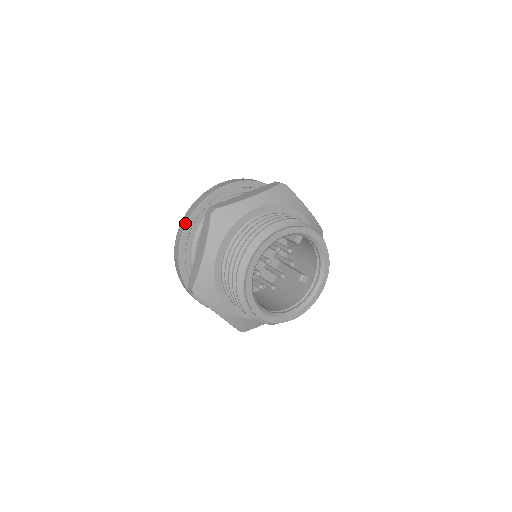
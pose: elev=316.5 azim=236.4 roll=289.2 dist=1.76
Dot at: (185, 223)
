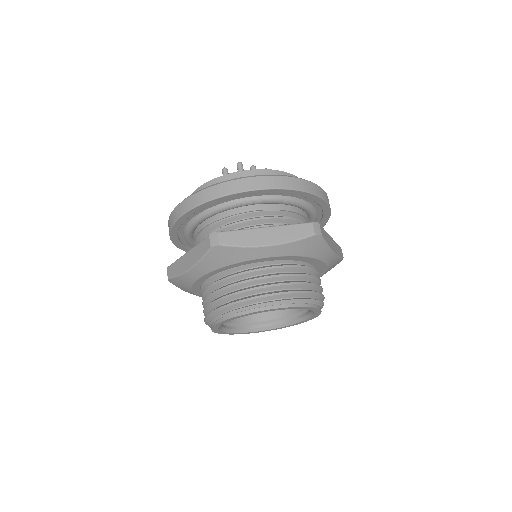
Dot at: (189, 207)
